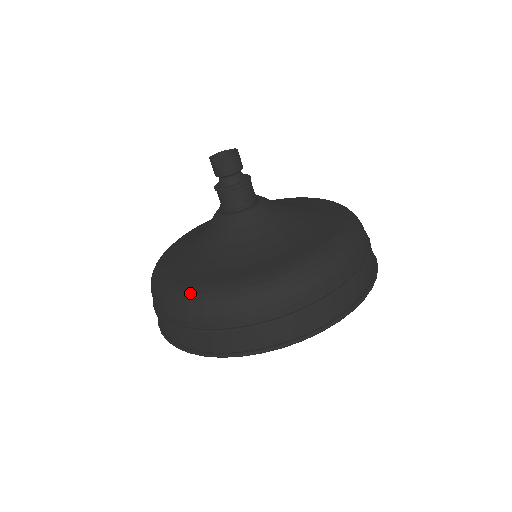
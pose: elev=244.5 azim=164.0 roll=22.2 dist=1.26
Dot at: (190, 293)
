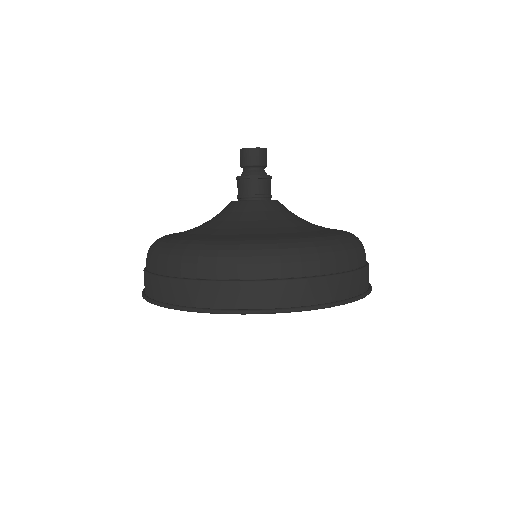
Dot at: (239, 244)
